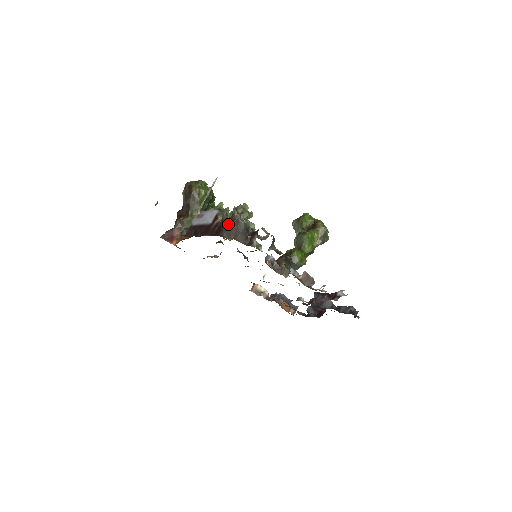
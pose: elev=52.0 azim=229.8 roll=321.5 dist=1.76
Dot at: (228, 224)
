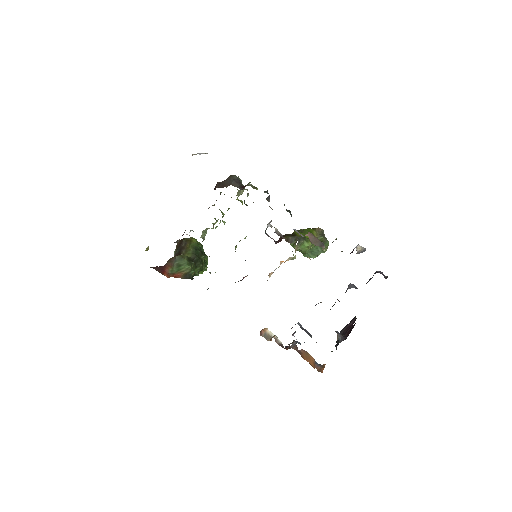
Dot at: occluded
